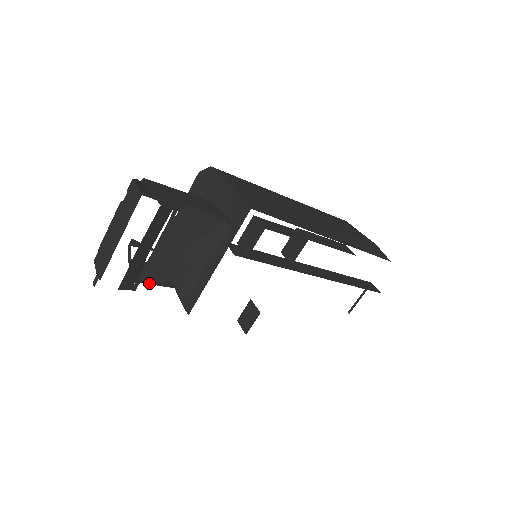
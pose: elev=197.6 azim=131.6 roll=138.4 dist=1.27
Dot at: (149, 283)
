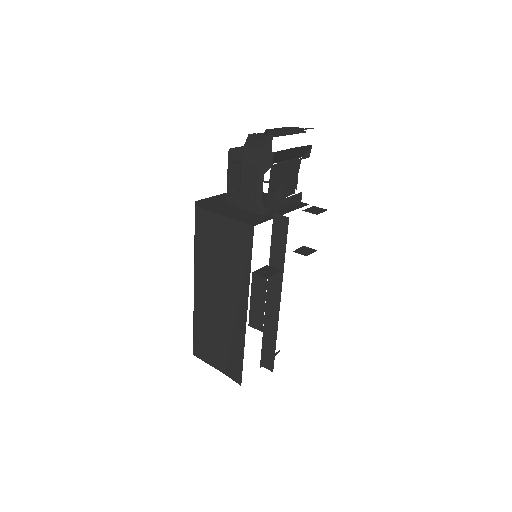
Dot at: (262, 178)
